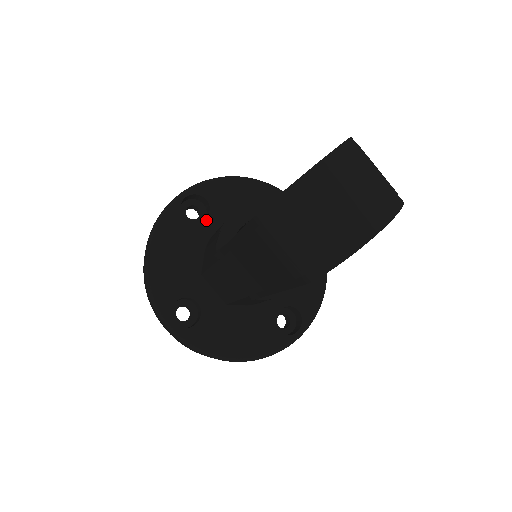
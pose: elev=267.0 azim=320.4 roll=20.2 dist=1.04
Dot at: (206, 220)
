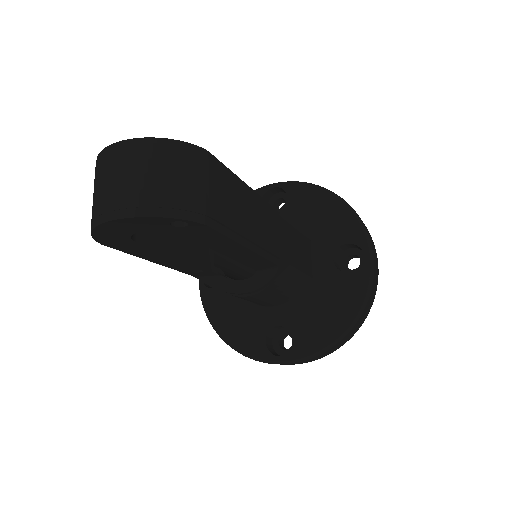
Dot at: occluded
